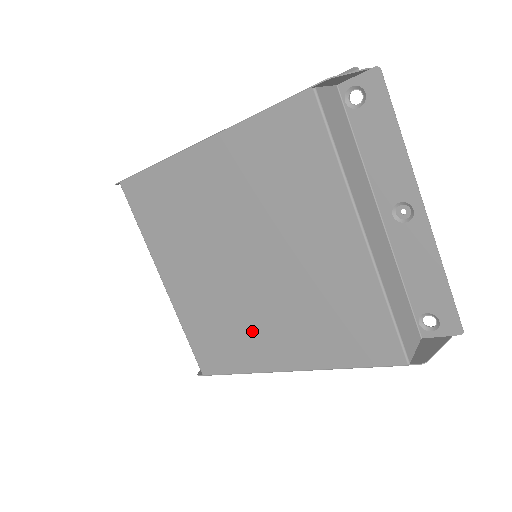
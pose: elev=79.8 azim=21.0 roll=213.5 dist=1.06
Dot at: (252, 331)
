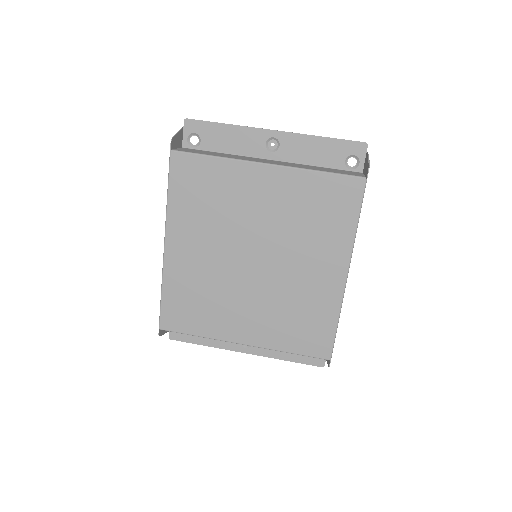
Dot at: (306, 288)
